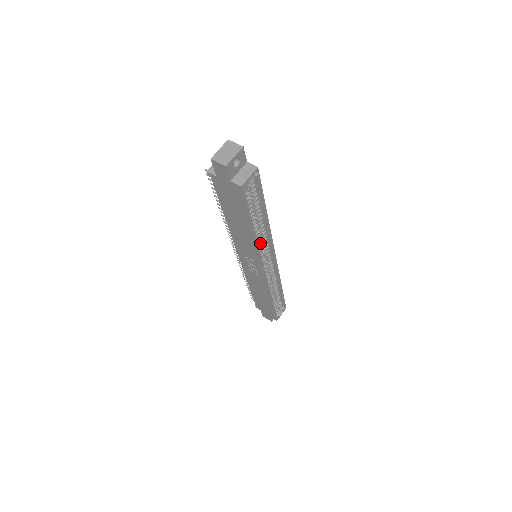
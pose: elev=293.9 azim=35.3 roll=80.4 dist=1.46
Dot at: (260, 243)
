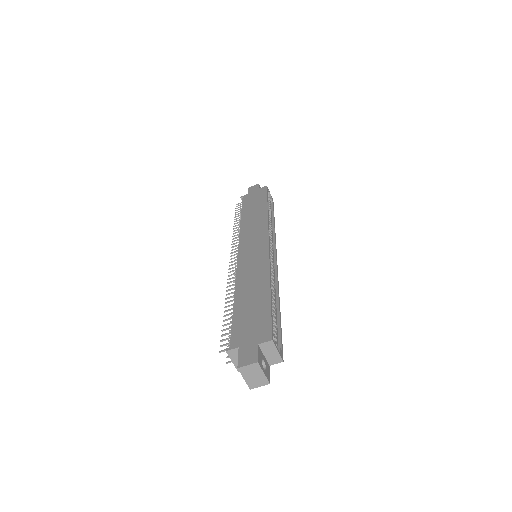
Dot at: (272, 279)
